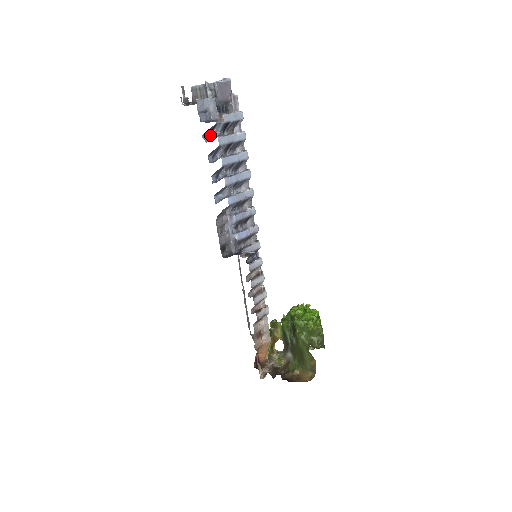
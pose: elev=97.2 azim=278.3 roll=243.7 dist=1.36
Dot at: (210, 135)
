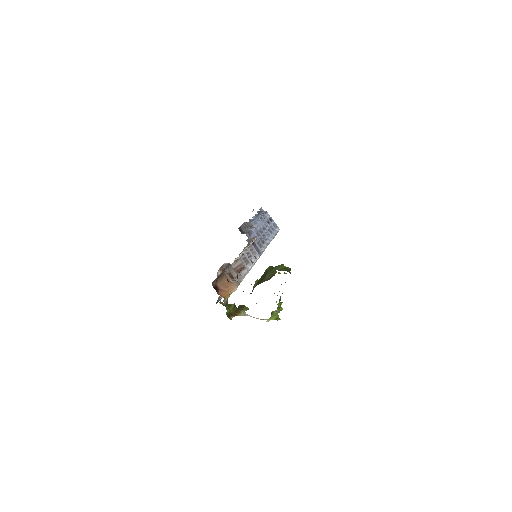
Dot at: occluded
